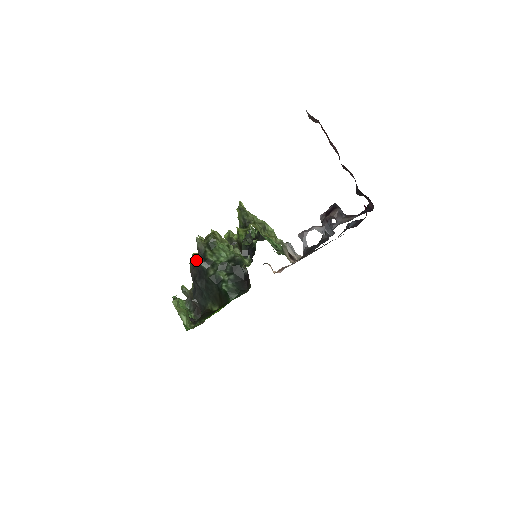
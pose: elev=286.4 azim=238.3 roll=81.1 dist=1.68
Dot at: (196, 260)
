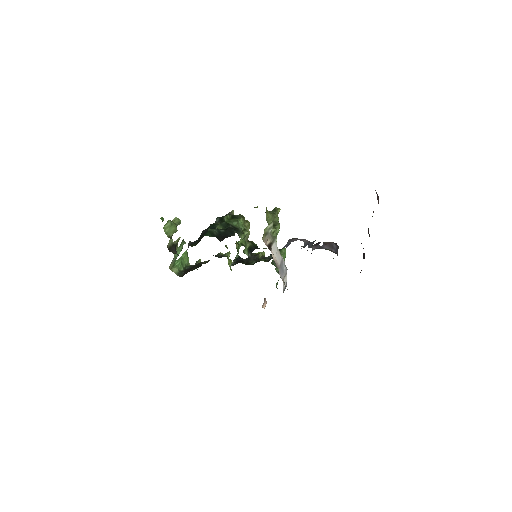
Dot at: occluded
